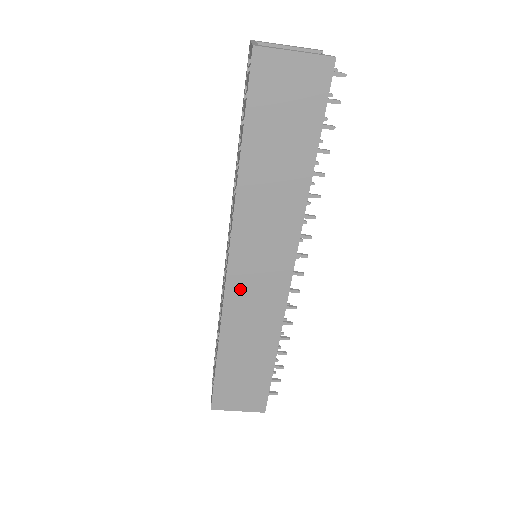
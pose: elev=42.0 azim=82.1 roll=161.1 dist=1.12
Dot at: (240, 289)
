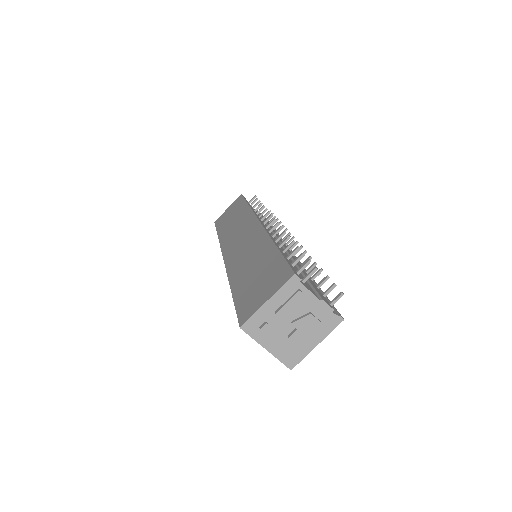
Dot at: (233, 254)
